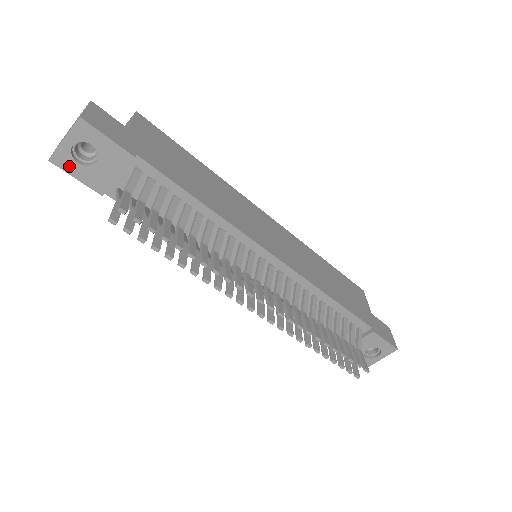
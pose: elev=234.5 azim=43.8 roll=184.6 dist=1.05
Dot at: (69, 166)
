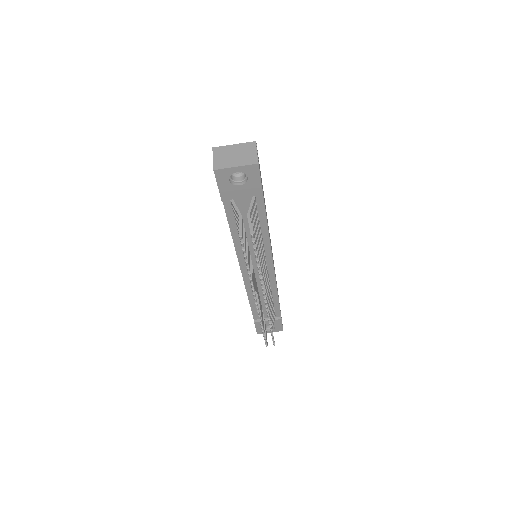
Dot at: (222, 179)
